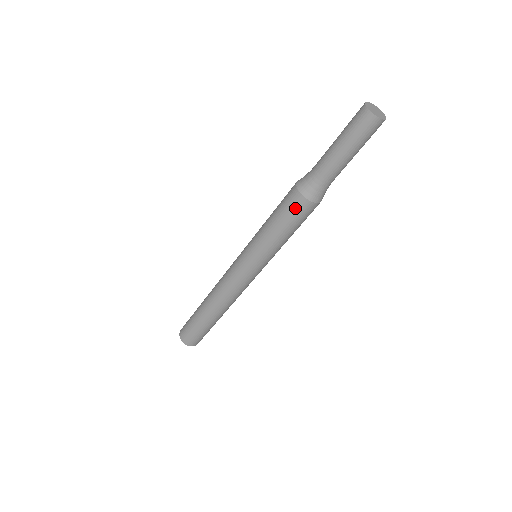
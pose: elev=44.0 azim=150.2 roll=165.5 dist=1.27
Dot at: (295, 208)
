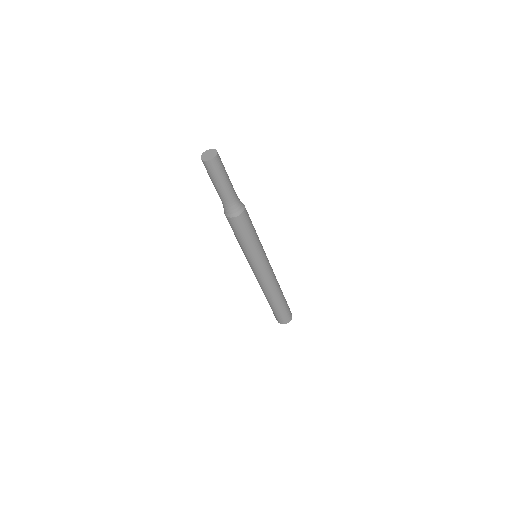
Dot at: (229, 223)
